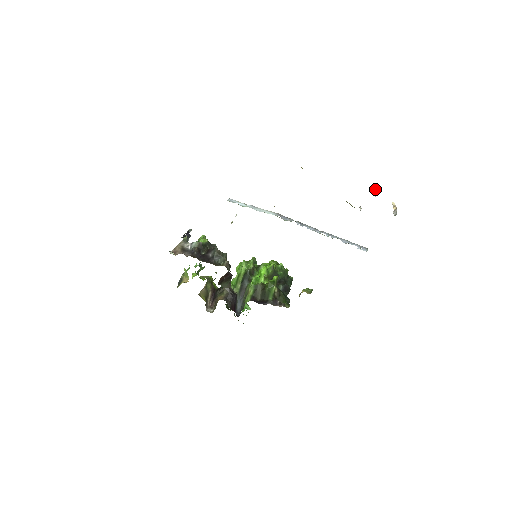
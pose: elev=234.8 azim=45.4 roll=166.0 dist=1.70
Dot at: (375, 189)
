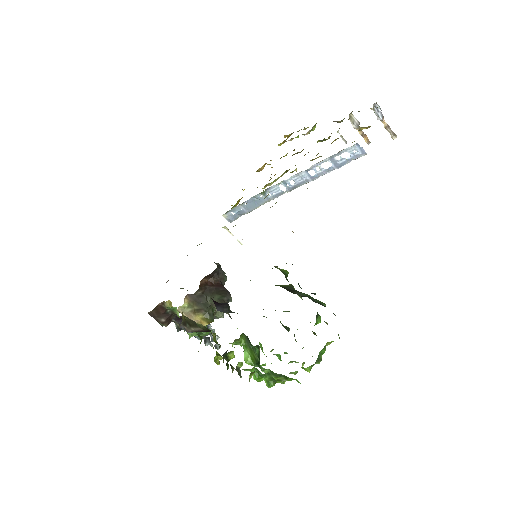
Dot at: (358, 131)
